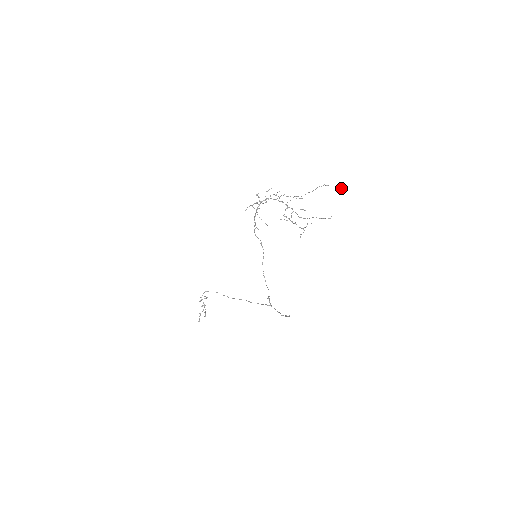
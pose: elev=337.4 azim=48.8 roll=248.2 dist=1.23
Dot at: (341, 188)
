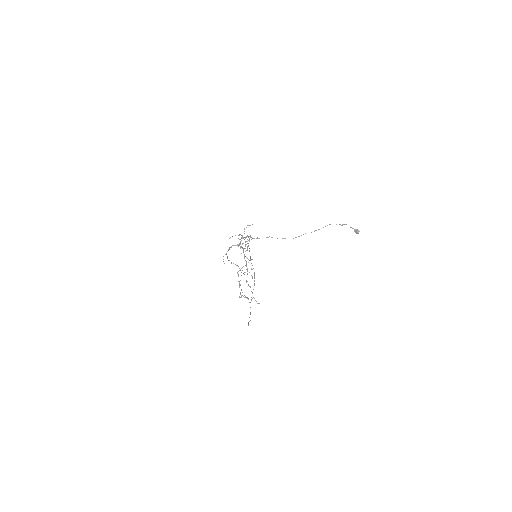
Dot at: (355, 232)
